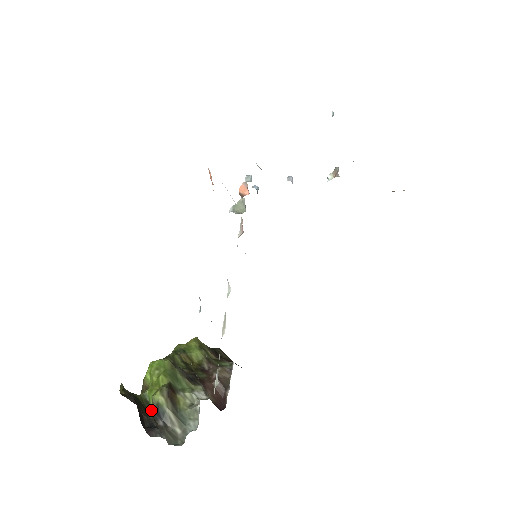
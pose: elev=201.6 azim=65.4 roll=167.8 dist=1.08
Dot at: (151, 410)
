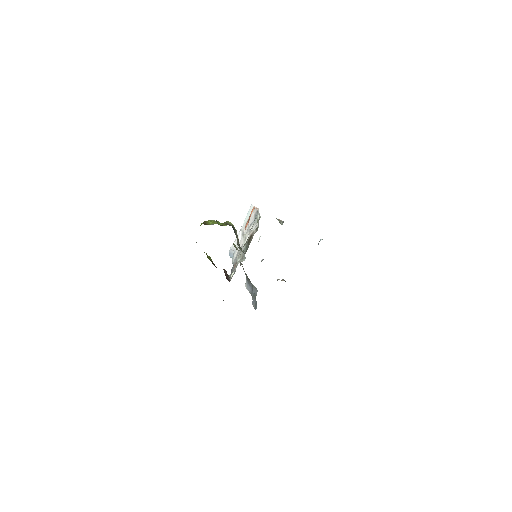
Dot at: (225, 224)
